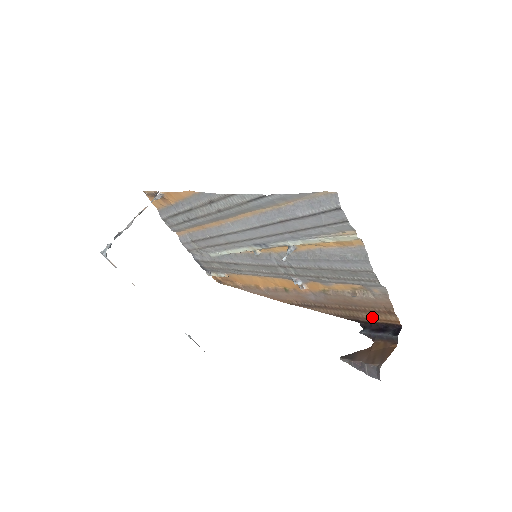
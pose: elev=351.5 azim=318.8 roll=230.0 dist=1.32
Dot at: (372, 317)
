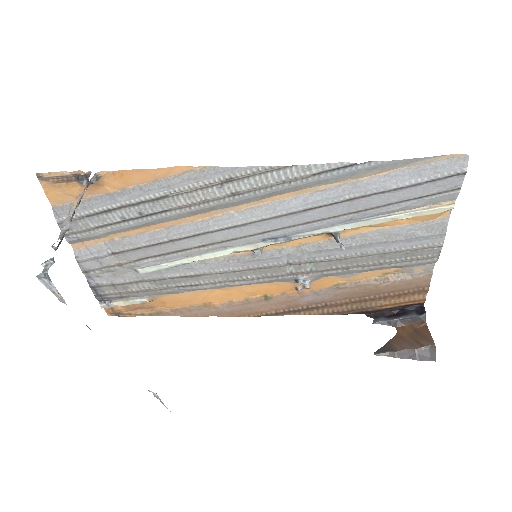
Dot at: (390, 303)
